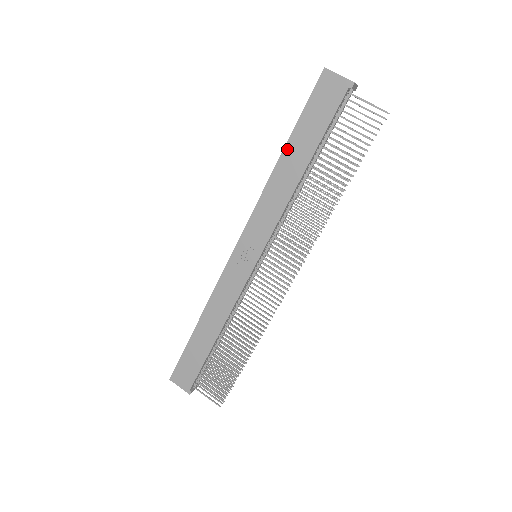
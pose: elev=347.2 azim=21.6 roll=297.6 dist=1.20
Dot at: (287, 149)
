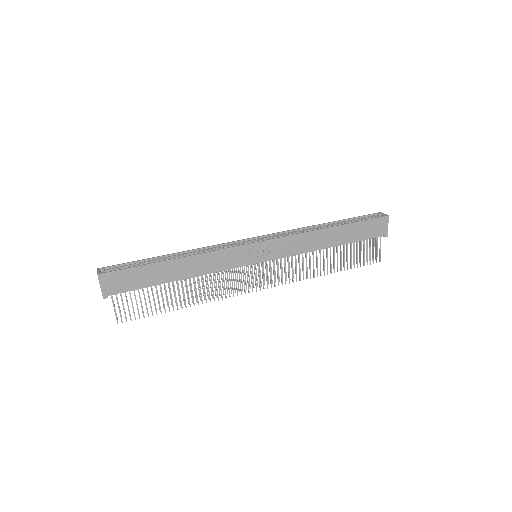
Dot at: (338, 228)
